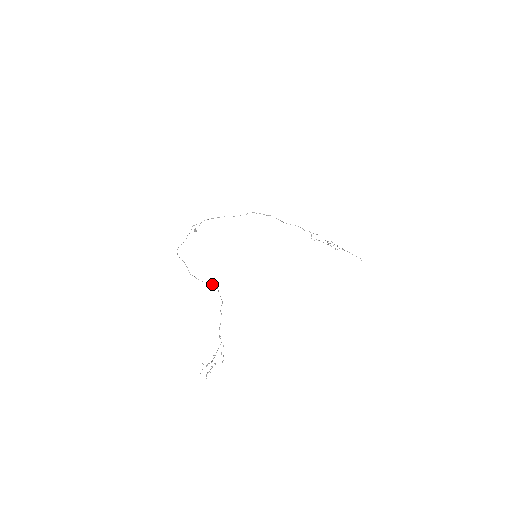
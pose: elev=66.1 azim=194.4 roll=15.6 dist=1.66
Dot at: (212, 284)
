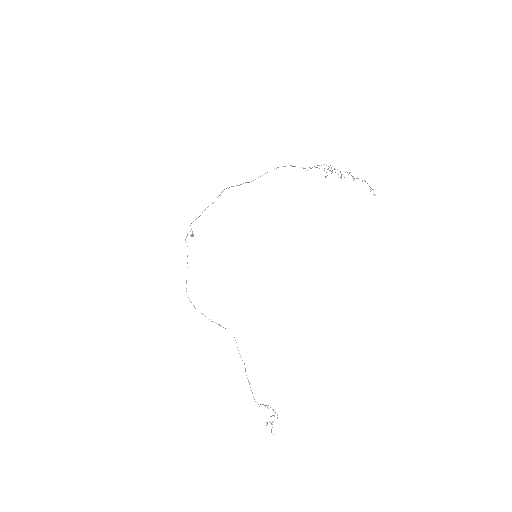
Dot at: occluded
